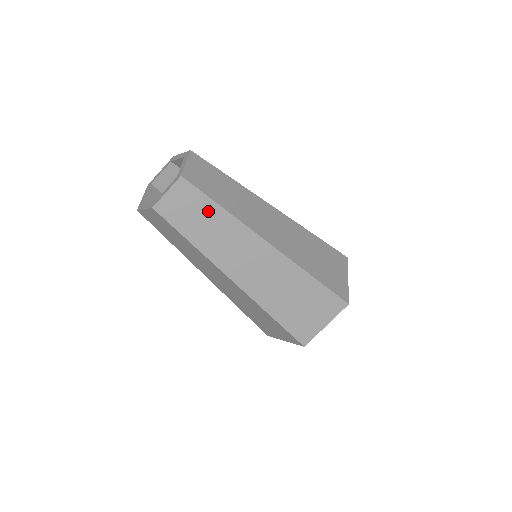
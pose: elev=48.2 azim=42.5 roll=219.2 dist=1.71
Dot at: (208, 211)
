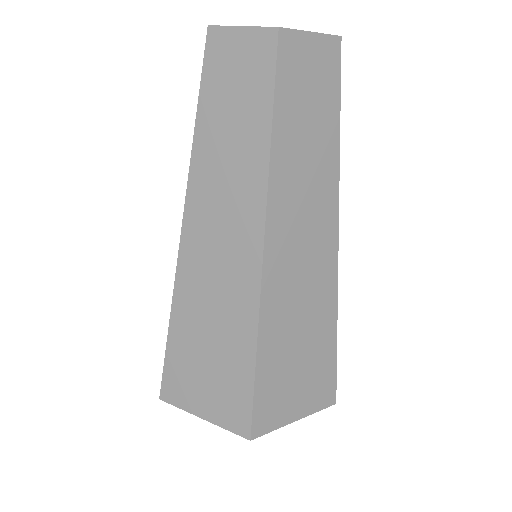
Dot at: (253, 114)
